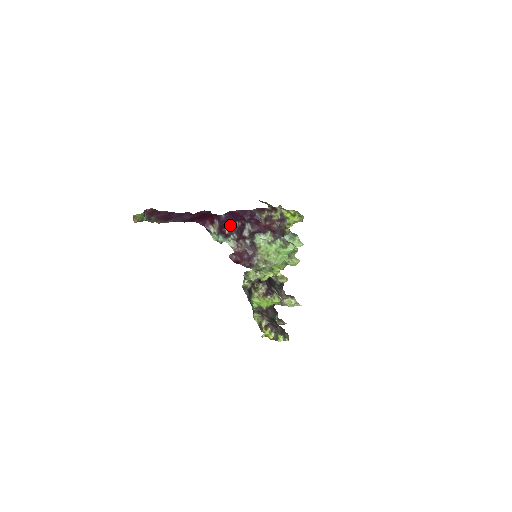
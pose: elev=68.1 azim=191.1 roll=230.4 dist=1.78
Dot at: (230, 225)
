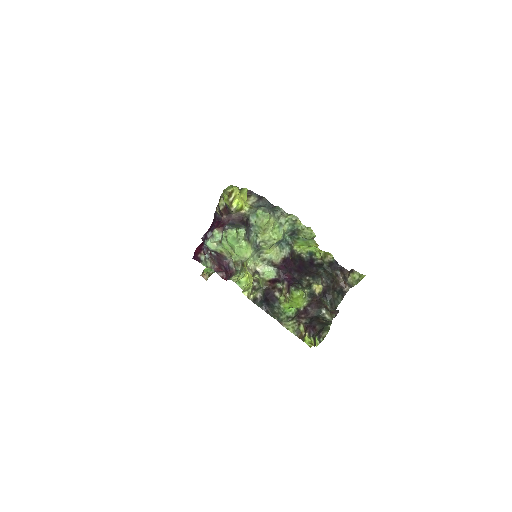
Dot at: occluded
